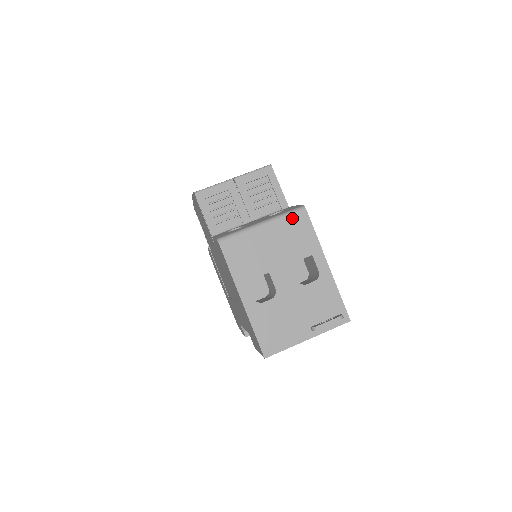
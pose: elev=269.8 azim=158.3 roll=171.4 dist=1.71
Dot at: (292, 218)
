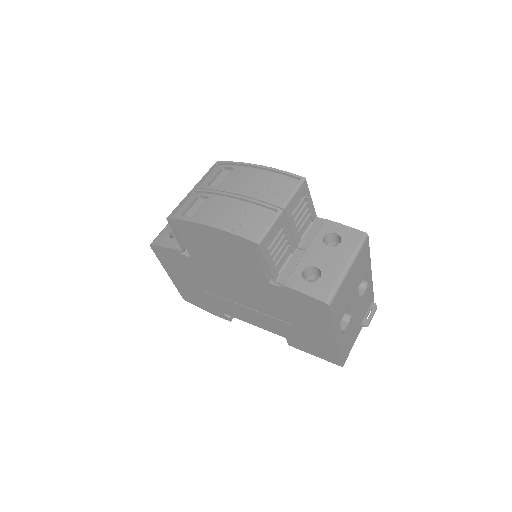
Dot at: (362, 250)
